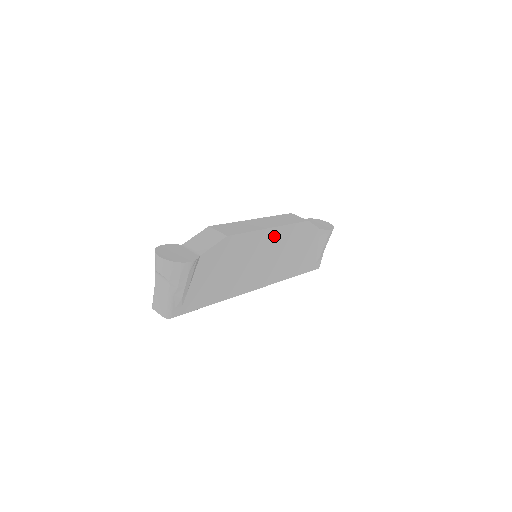
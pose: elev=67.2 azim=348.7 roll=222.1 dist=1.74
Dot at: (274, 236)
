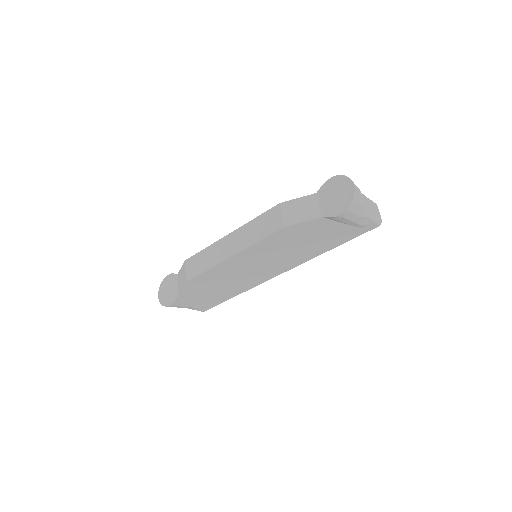
Dot at: (244, 256)
